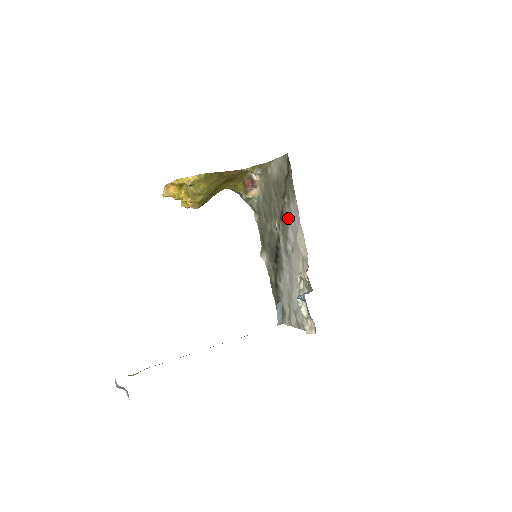
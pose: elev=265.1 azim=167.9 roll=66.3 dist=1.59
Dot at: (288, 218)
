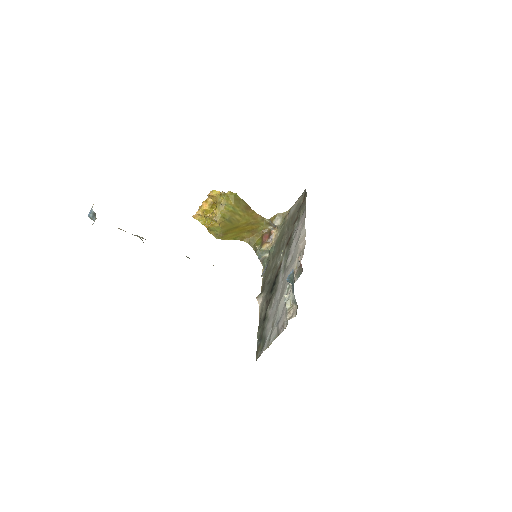
Dot at: (294, 235)
